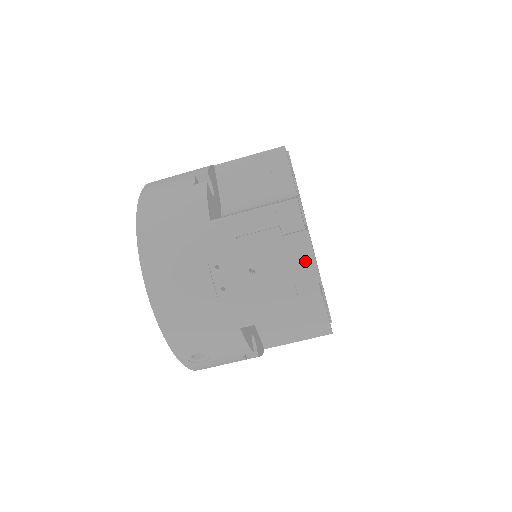
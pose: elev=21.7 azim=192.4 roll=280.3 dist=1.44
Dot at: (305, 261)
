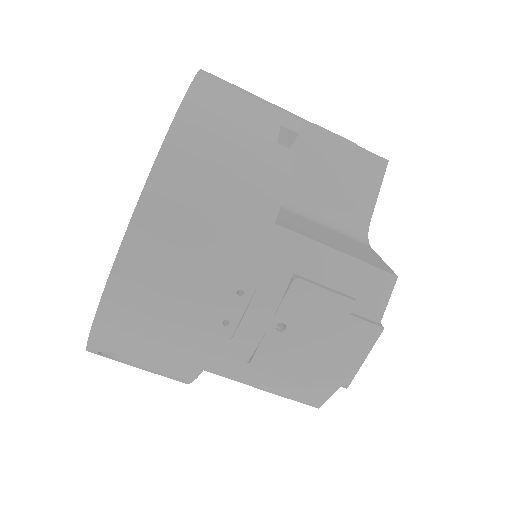
Dot at: (350, 359)
